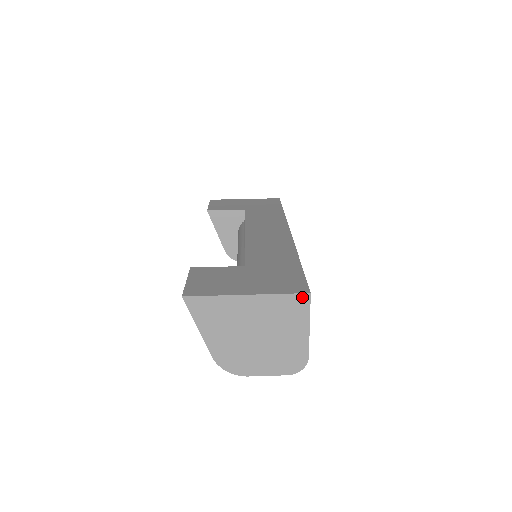
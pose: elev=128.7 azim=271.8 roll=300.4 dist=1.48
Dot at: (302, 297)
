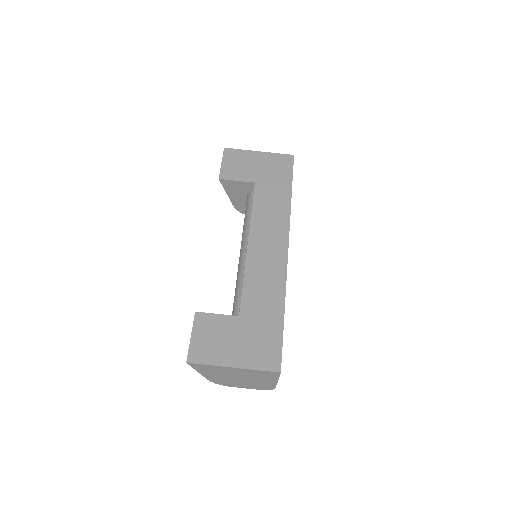
Dot at: (274, 373)
